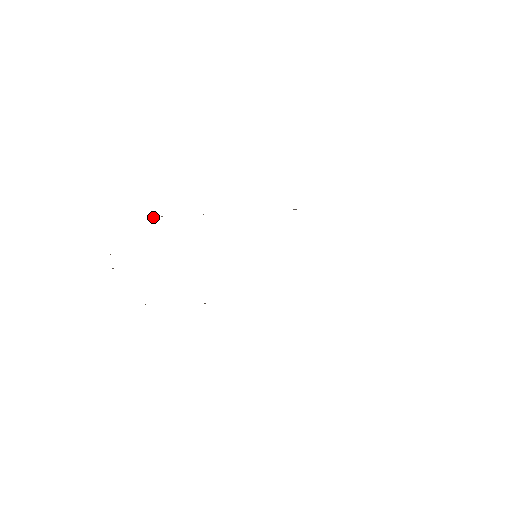
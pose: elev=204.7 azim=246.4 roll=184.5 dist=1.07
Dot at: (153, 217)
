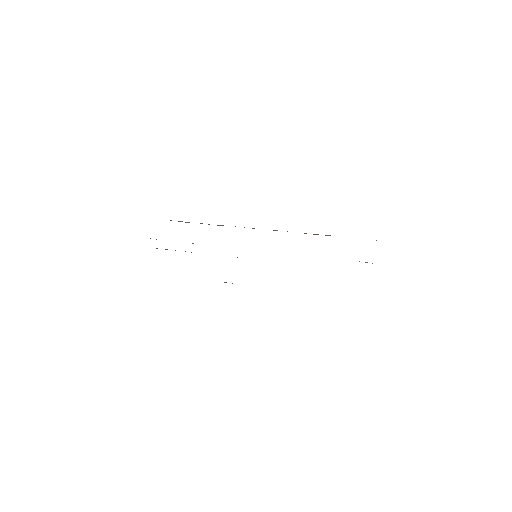
Dot at: occluded
